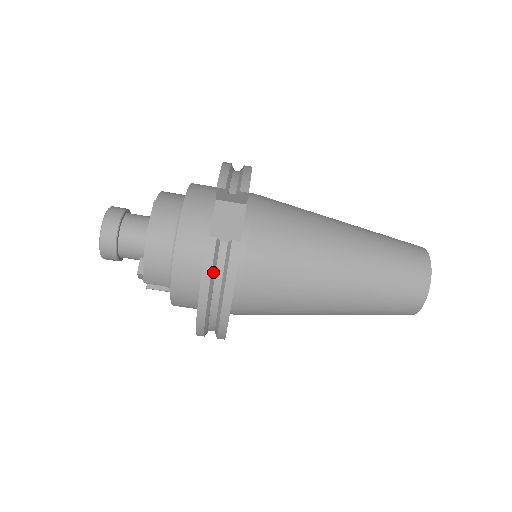
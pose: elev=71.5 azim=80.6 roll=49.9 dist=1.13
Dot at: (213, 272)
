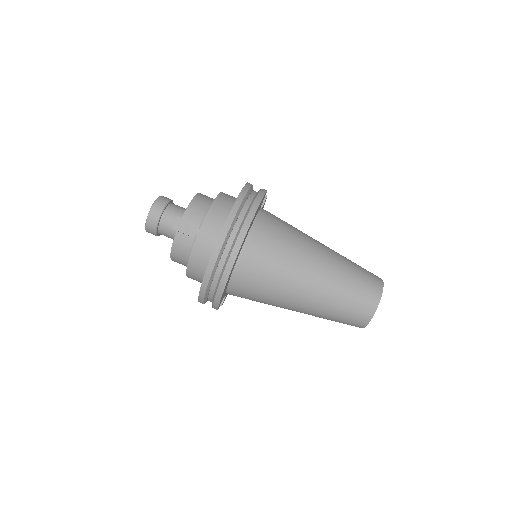
Dot at: (249, 193)
